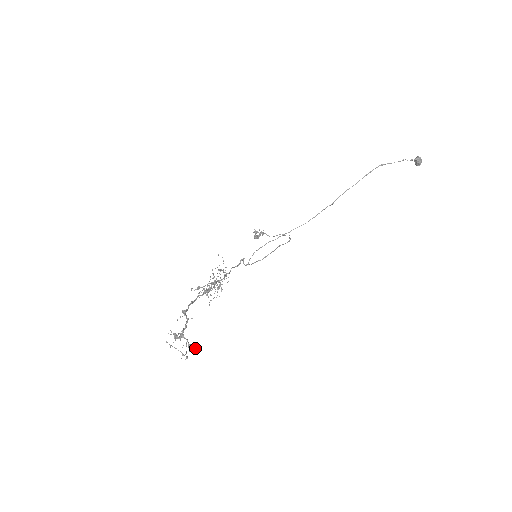
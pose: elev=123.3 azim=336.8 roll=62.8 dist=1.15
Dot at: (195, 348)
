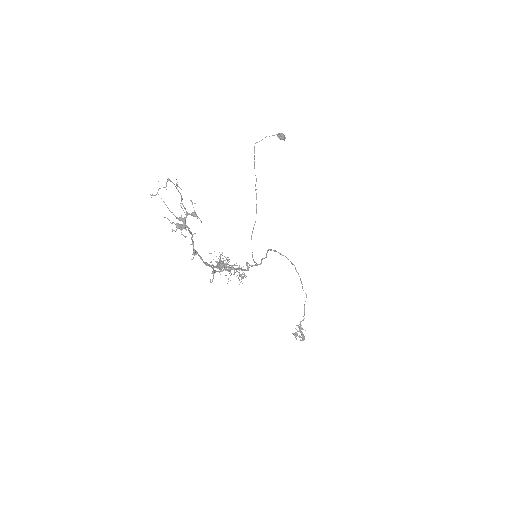
Dot at: occluded
